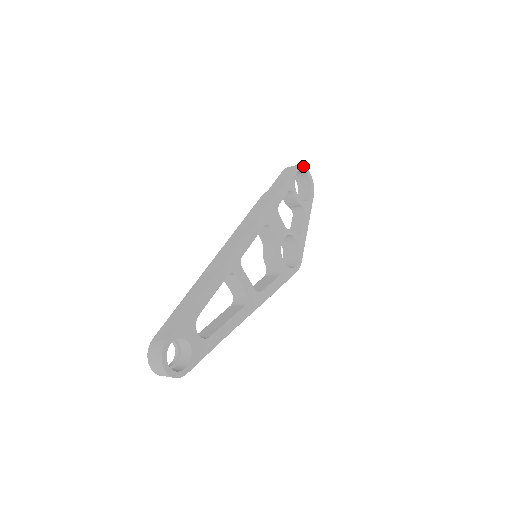
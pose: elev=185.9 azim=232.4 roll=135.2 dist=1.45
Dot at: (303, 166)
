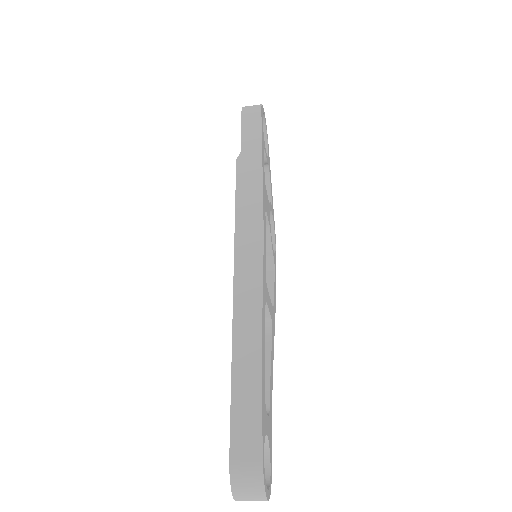
Dot at: (262, 106)
